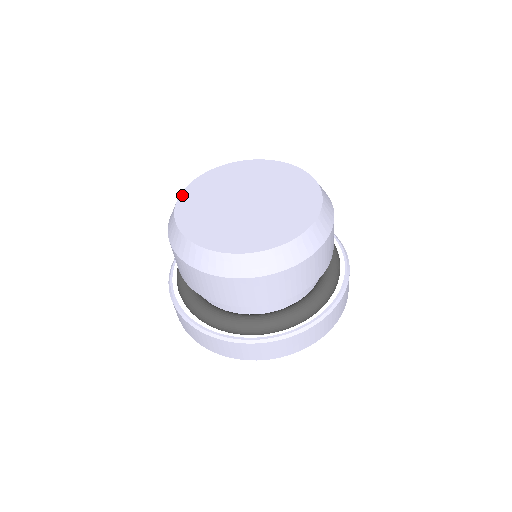
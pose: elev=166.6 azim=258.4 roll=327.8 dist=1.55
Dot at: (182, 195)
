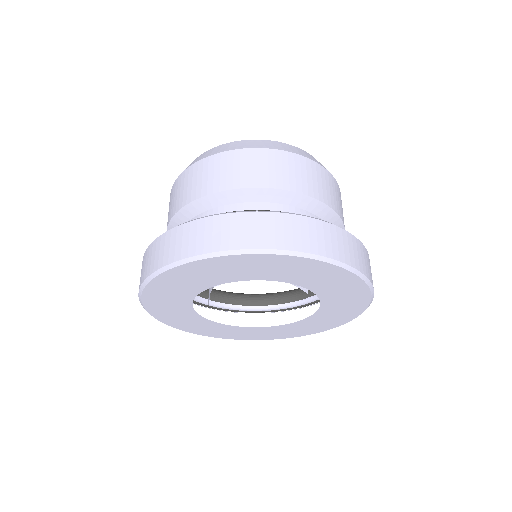
Dot at: occluded
